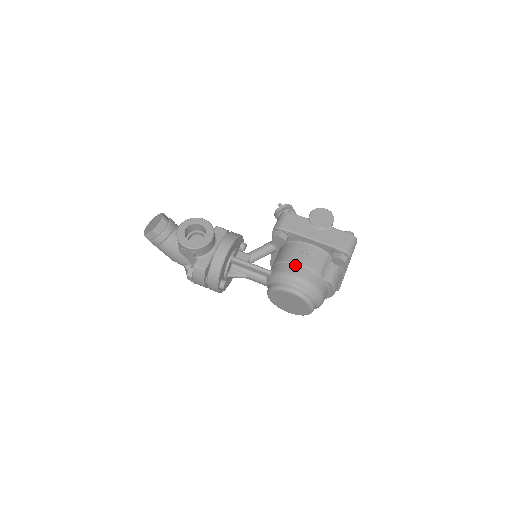
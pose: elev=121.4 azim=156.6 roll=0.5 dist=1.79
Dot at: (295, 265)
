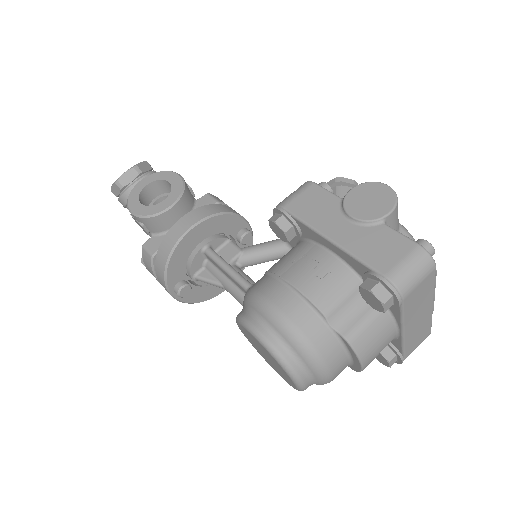
Dot at: (281, 284)
